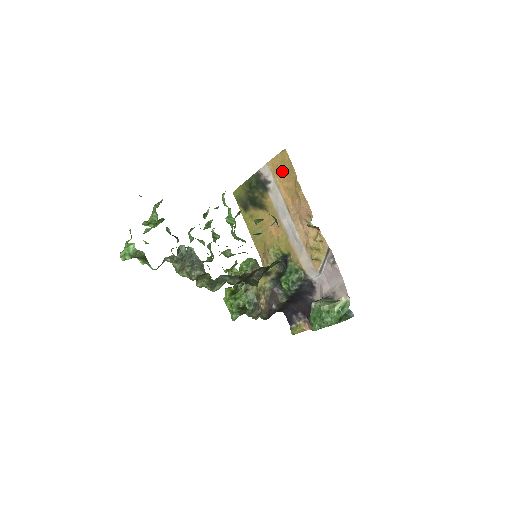
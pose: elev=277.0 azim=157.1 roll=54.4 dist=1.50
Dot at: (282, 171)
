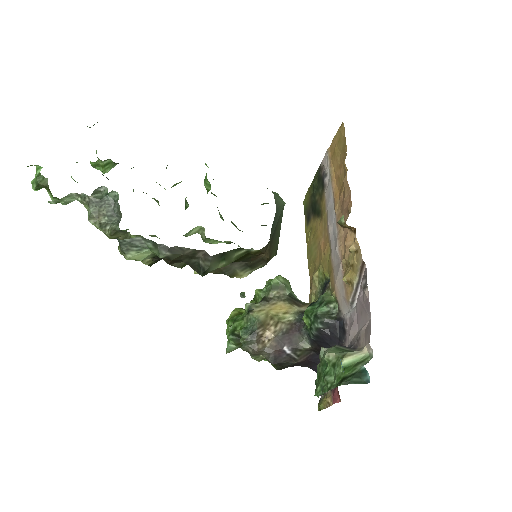
Dot at: (337, 155)
